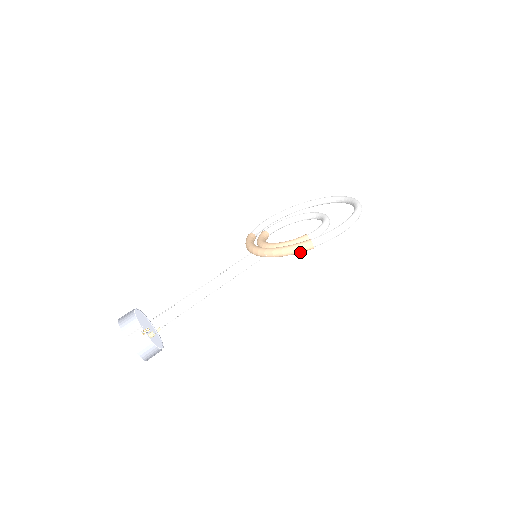
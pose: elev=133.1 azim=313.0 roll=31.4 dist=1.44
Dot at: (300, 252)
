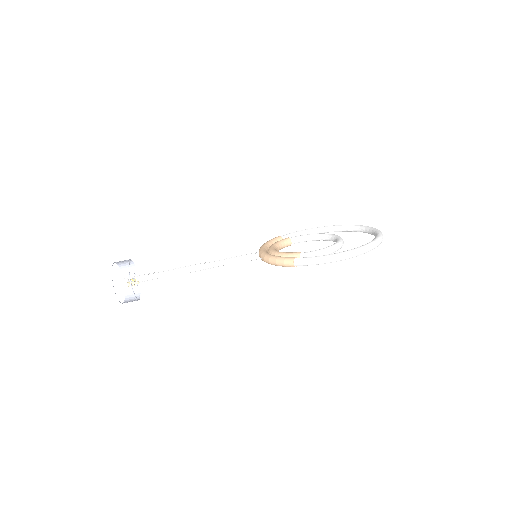
Dot at: (283, 266)
